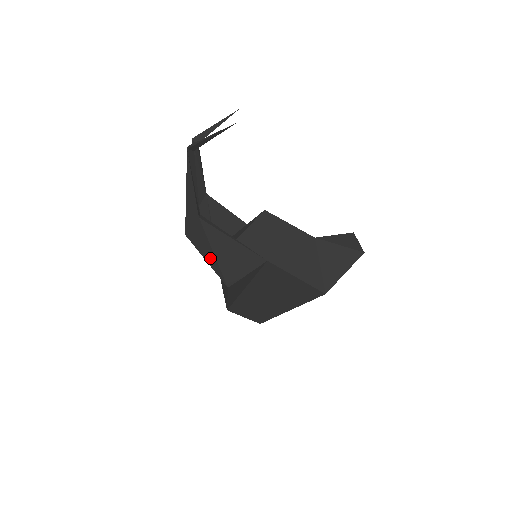
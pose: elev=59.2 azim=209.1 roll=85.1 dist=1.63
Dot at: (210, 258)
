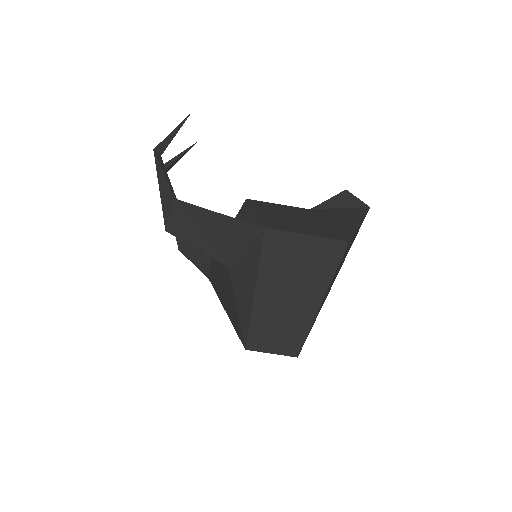
Dot at: (198, 241)
